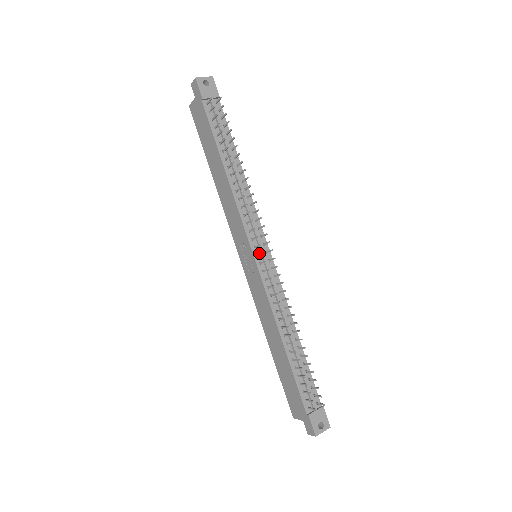
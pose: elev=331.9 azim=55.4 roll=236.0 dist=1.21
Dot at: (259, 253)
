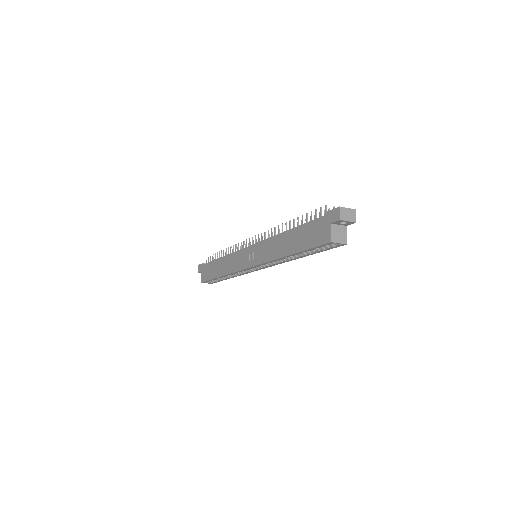
Dot at: occluded
